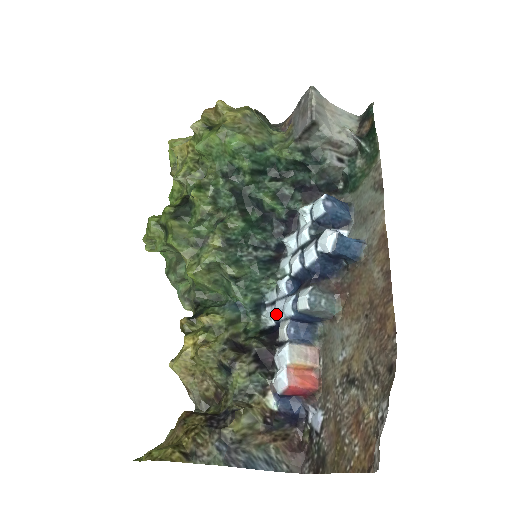
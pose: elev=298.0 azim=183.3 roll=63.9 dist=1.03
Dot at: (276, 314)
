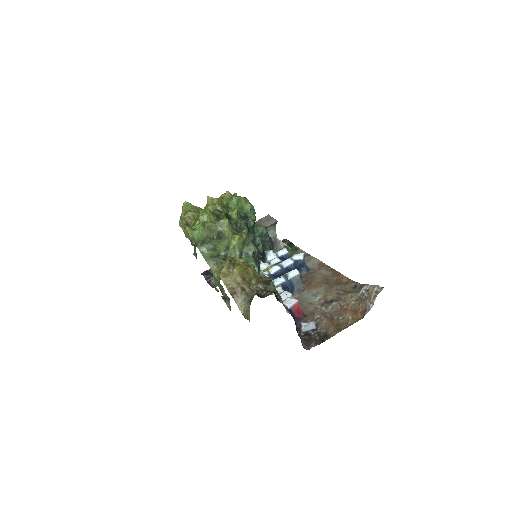
Dot at: occluded
